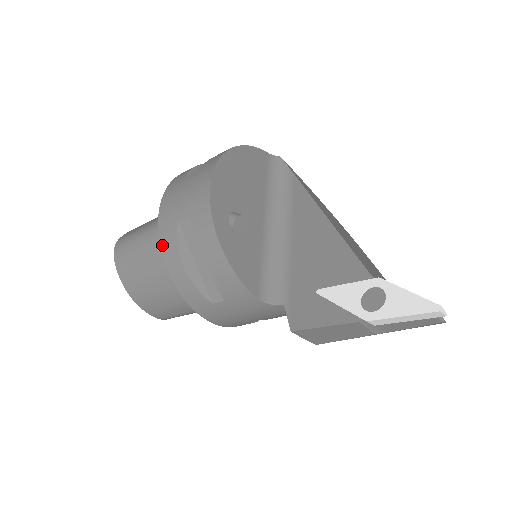
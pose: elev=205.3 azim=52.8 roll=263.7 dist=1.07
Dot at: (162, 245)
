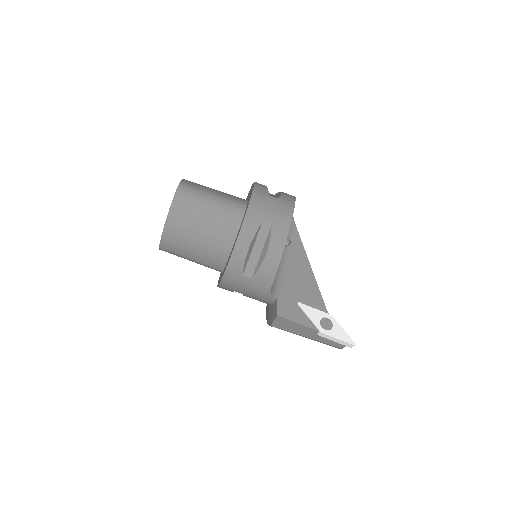
Dot at: (243, 226)
